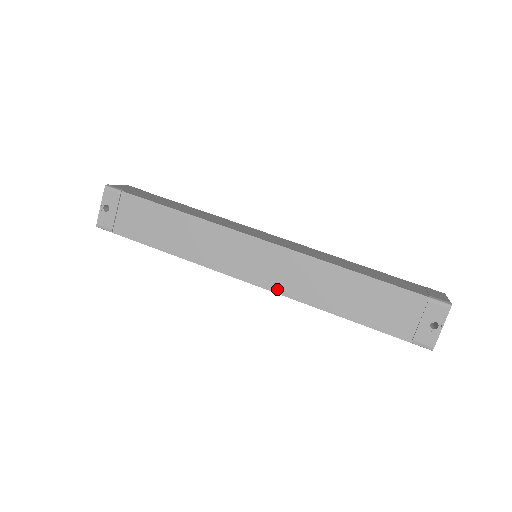
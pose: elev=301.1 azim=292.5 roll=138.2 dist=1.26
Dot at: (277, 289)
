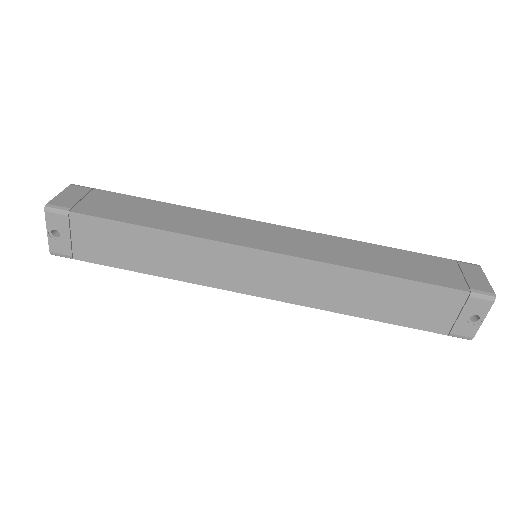
Dot at: (290, 299)
